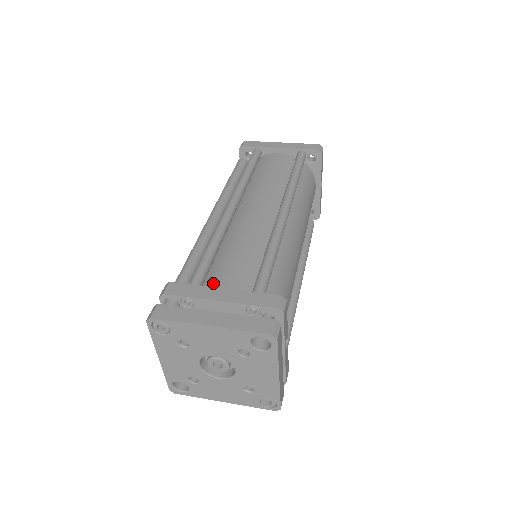
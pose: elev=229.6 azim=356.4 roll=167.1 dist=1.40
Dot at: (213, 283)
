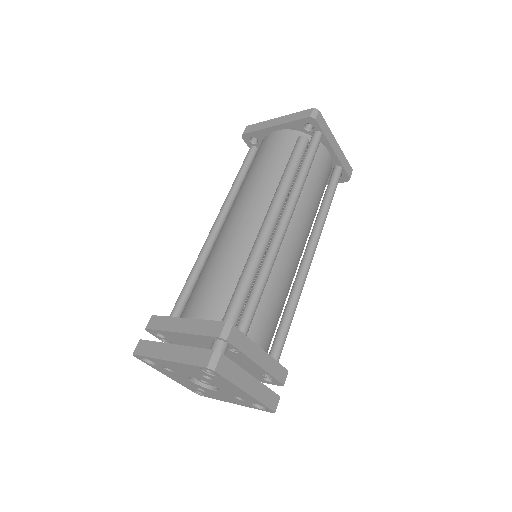
Dot at: (252, 329)
